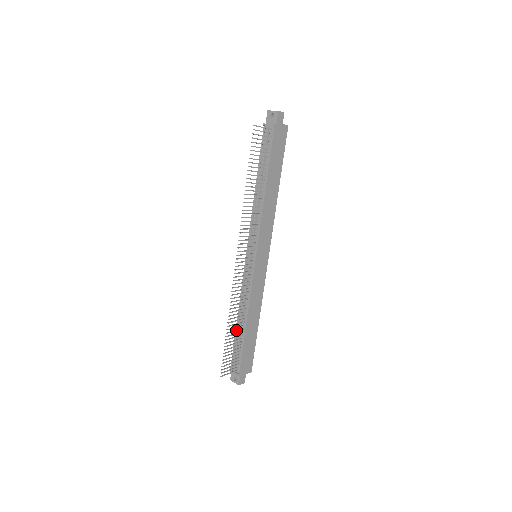
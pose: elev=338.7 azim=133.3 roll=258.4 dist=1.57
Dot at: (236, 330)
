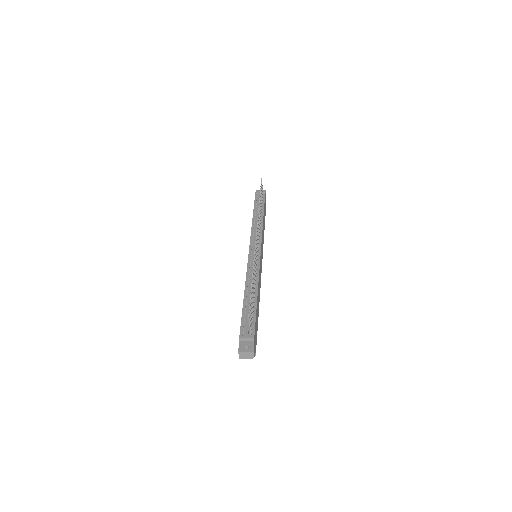
Dot at: (253, 290)
